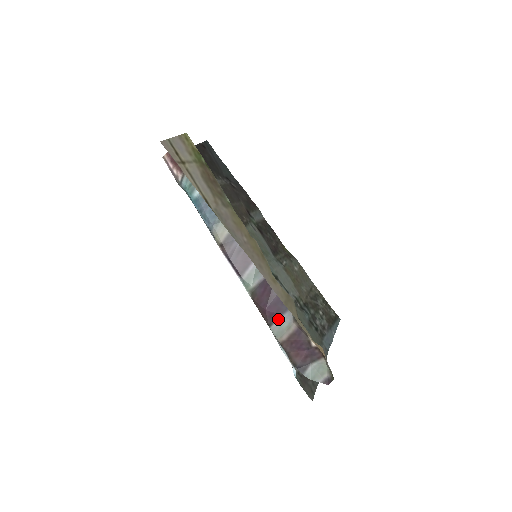
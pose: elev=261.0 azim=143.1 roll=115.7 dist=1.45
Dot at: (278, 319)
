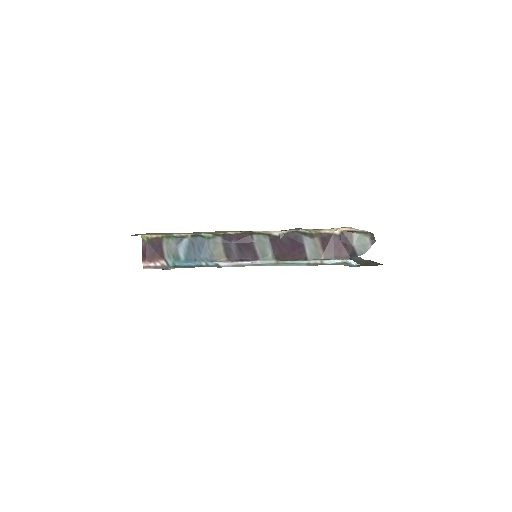
Dot at: (305, 250)
